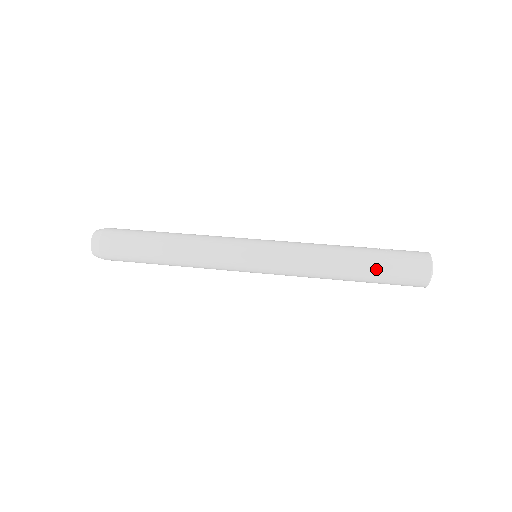
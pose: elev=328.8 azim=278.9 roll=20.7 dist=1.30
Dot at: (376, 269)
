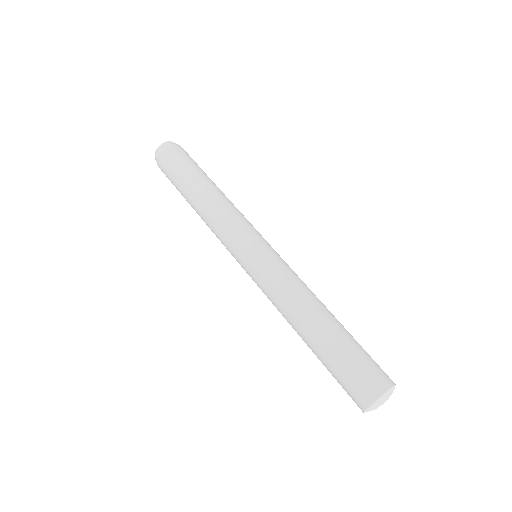
Dot at: (339, 345)
